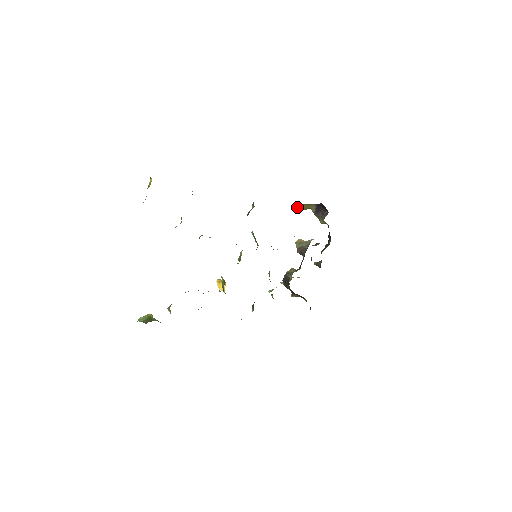
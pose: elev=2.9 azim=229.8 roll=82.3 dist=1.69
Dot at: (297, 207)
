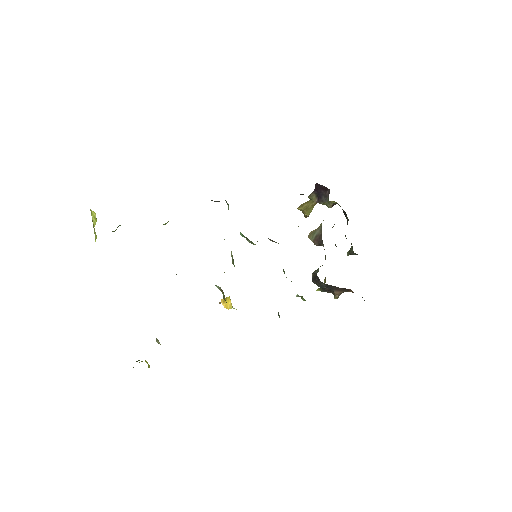
Dot at: occluded
